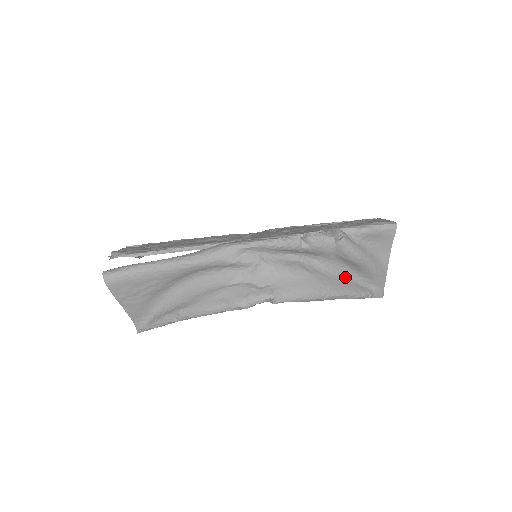
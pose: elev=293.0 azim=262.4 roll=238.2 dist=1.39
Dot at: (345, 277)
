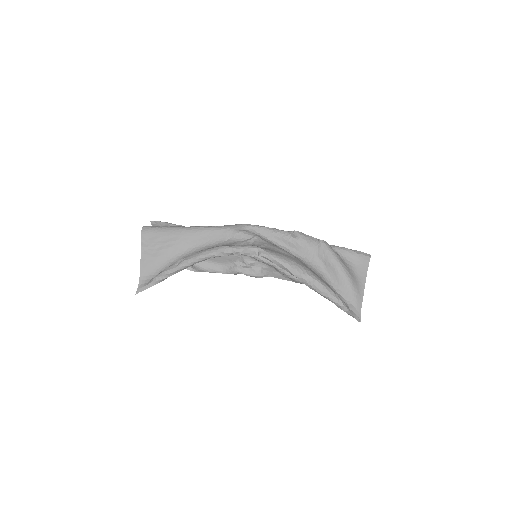
Dot at: (324, 280)
